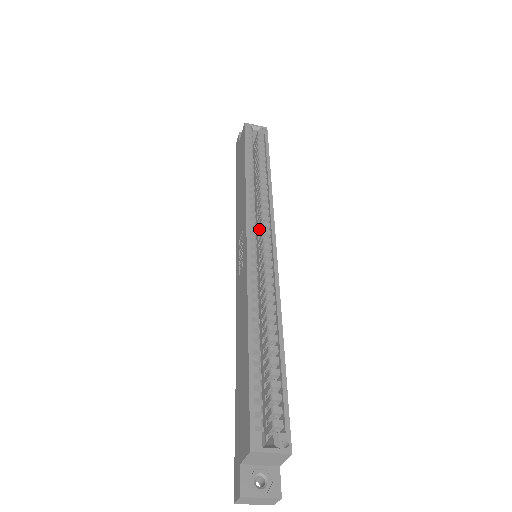
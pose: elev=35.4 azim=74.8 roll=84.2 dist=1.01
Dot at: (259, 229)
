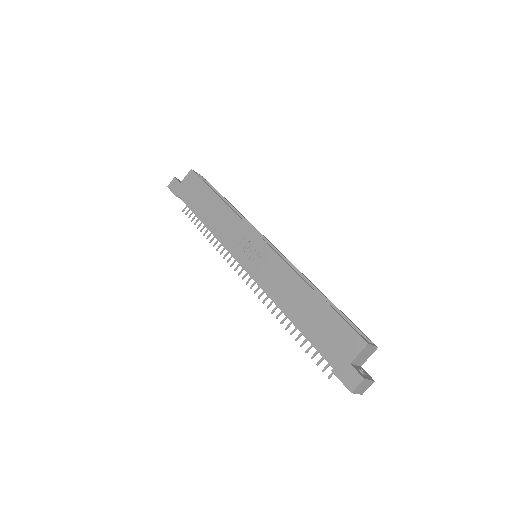
Dot at: occluded
